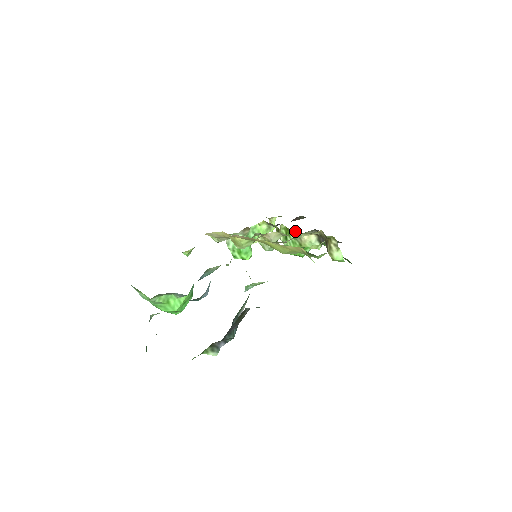
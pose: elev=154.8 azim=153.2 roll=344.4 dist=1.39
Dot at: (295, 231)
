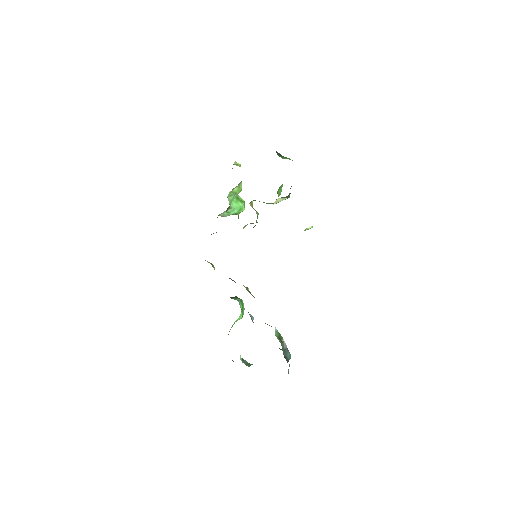
Dot at: occluded
